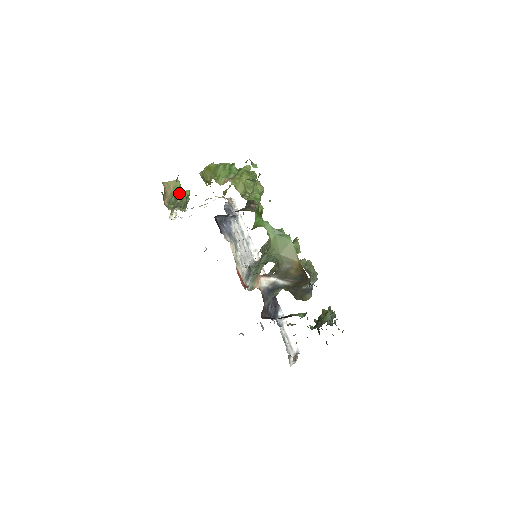
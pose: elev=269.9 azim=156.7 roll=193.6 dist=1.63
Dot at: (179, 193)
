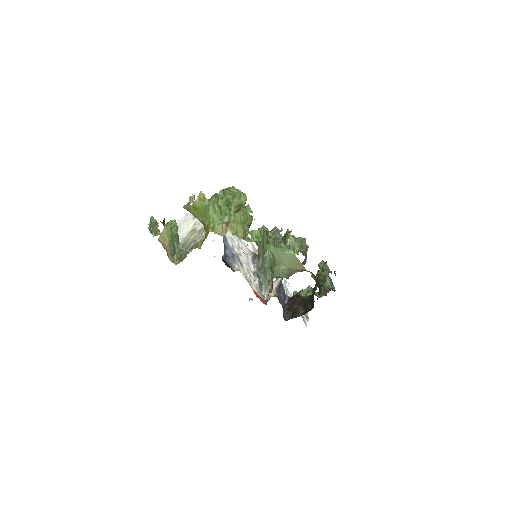
Dot at: (173, 236)
